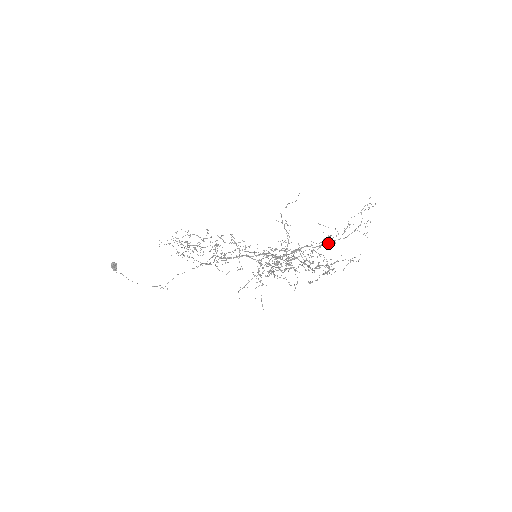
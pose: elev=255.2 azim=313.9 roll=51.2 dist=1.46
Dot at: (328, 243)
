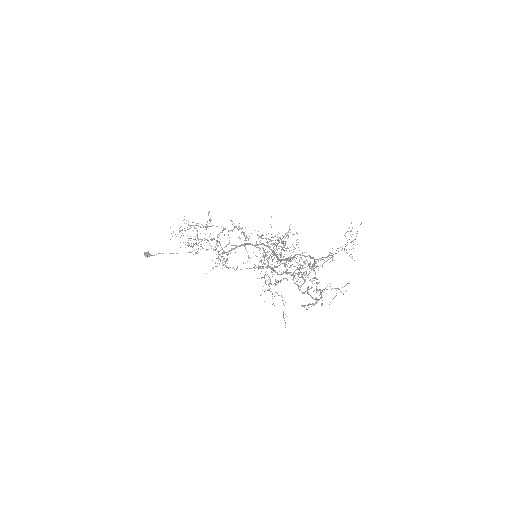
Dot at: (314, 268)
